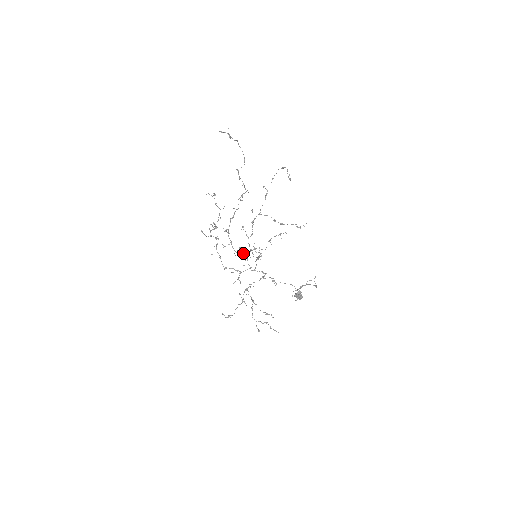
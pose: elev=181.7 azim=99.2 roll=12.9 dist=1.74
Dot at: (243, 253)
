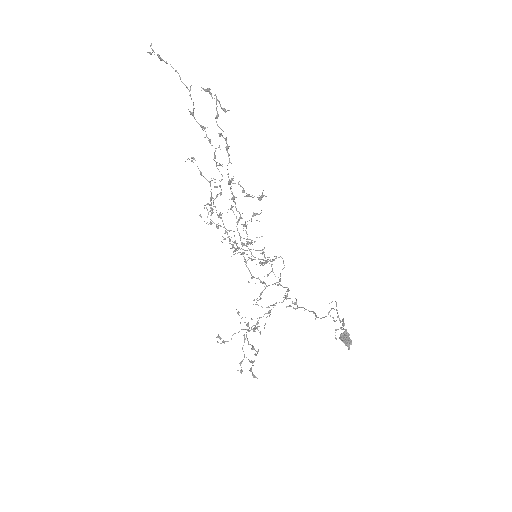
Dot at: occluded
